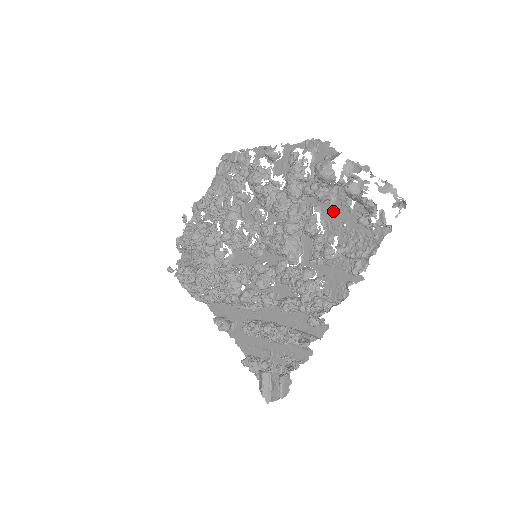
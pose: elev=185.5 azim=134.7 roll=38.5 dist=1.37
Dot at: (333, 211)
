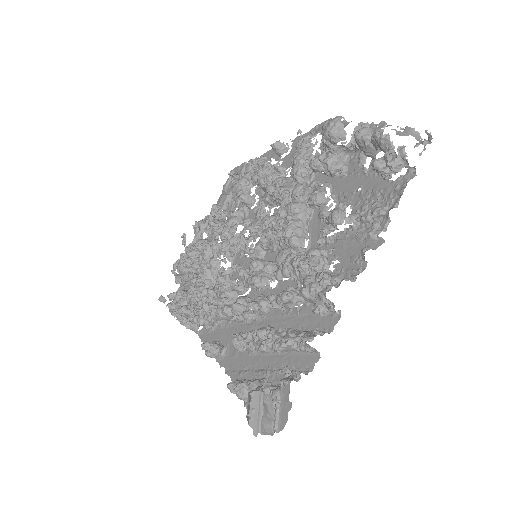
Dot at: (345, 181)
